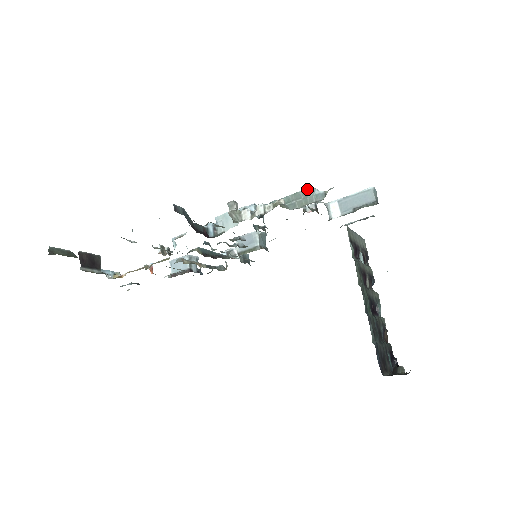
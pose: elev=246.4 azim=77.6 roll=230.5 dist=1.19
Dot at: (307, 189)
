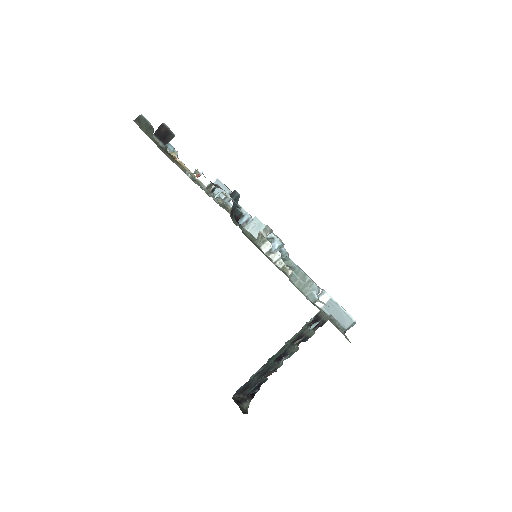
Dot at: (313, 283)
